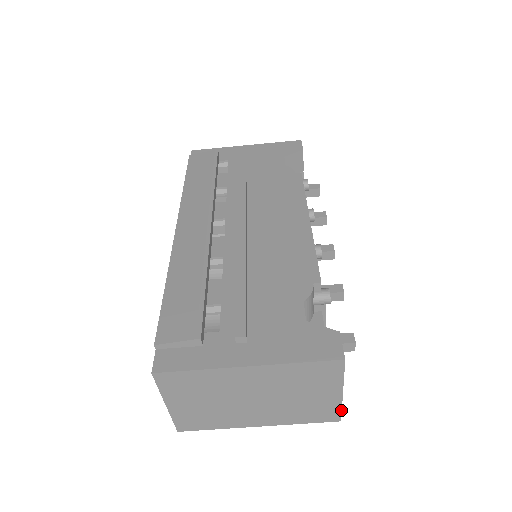
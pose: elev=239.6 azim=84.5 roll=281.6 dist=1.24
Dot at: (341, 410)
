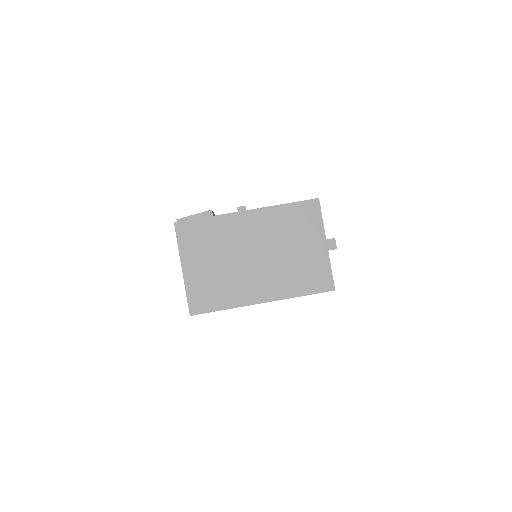
Dot at: (331, 271)
